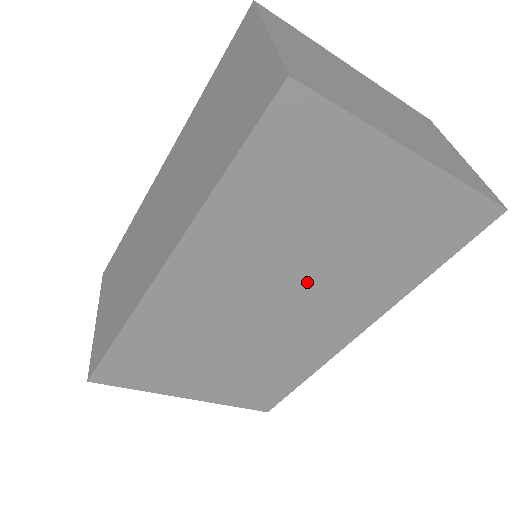
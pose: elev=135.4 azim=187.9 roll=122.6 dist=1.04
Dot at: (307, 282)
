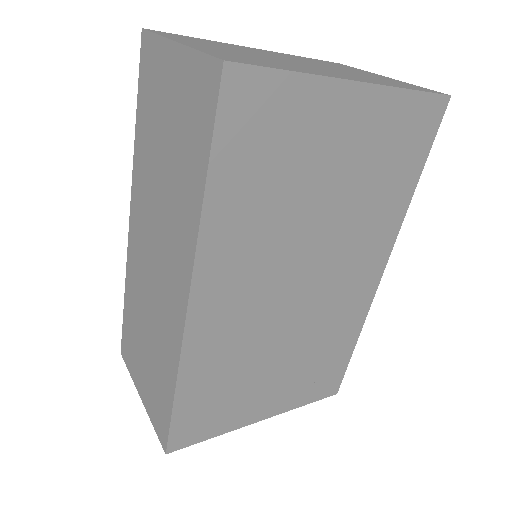
Dot at: (319, 248)
